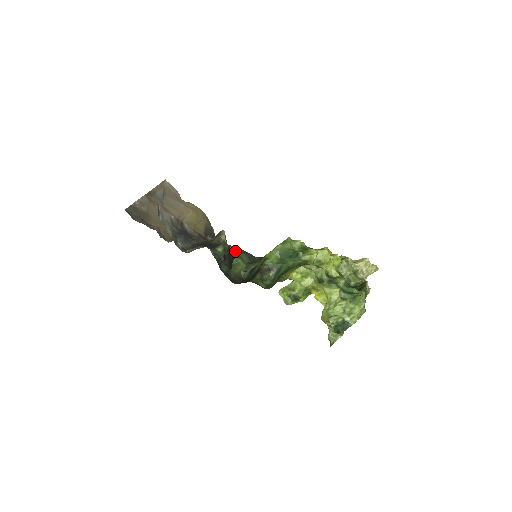
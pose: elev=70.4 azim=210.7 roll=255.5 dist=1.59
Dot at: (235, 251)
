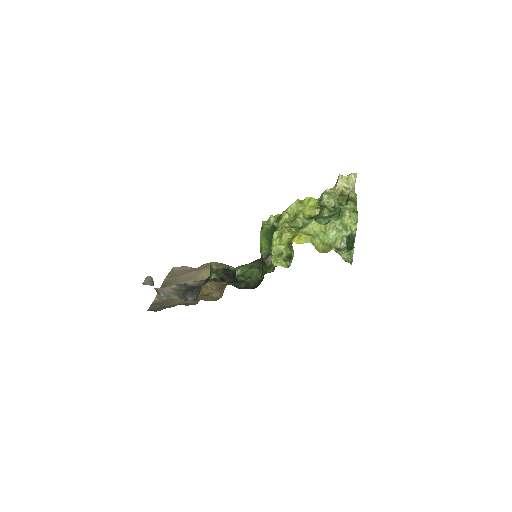
Dot at: (245, 267)
